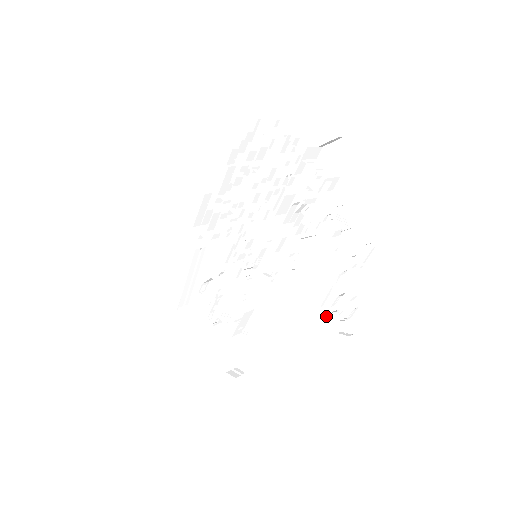
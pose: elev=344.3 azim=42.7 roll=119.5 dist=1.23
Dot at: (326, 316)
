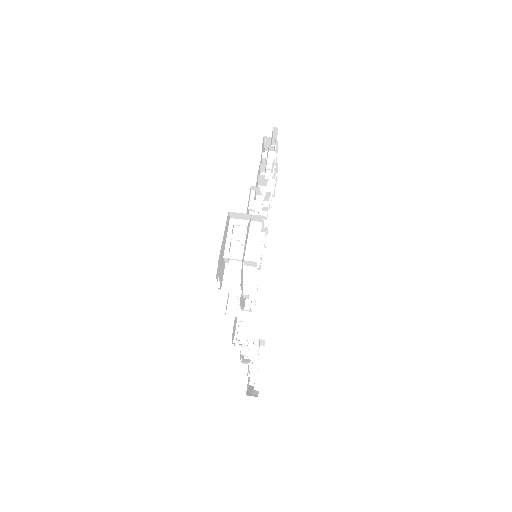
Dot at: occluded
